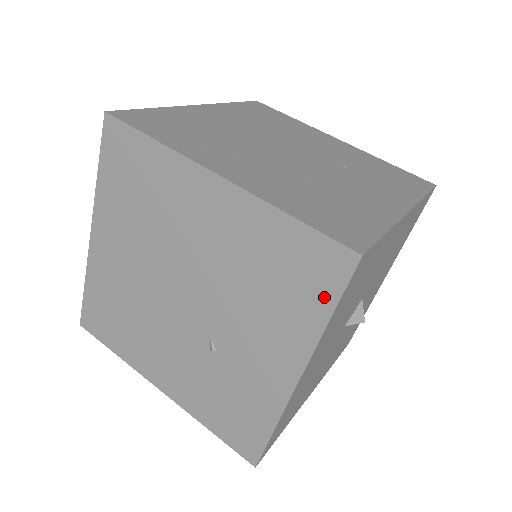
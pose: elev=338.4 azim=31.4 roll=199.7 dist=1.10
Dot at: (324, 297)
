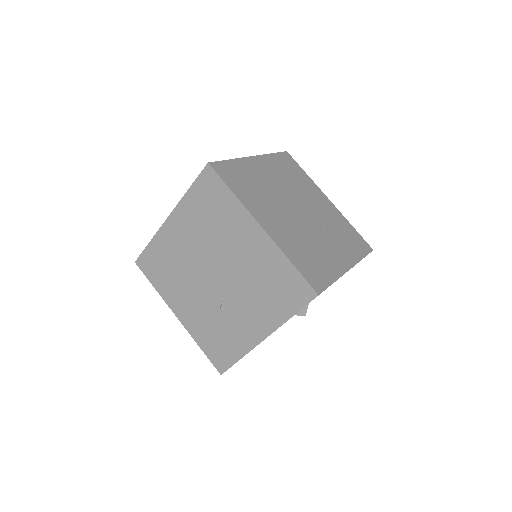
Dot at: (293, 306)
